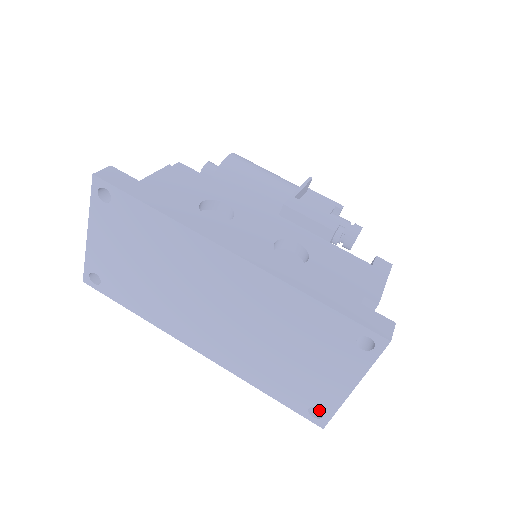
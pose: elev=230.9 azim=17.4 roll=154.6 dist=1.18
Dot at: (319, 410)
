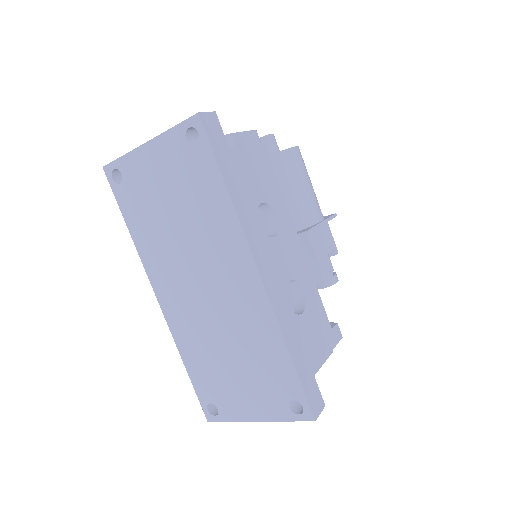
Dot at: (215, 407)
